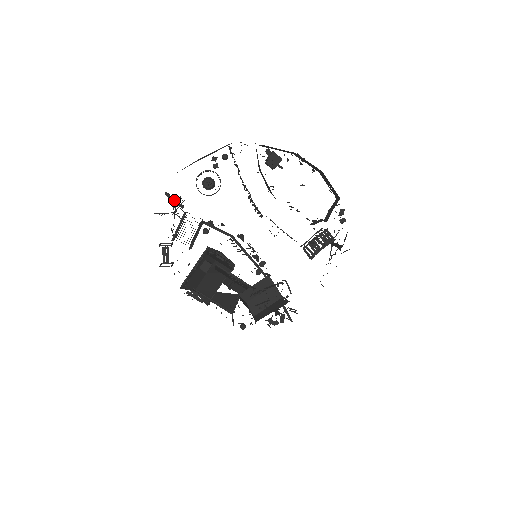
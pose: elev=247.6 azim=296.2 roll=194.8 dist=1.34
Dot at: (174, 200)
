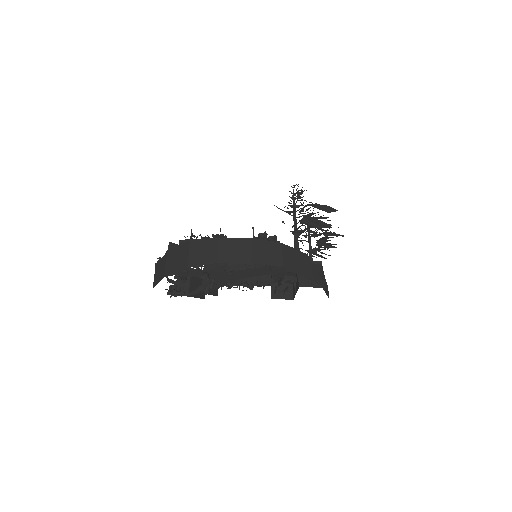
Dot at: (175, 294)
